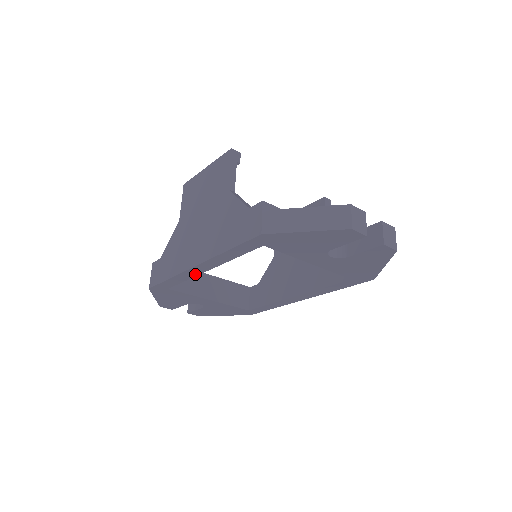
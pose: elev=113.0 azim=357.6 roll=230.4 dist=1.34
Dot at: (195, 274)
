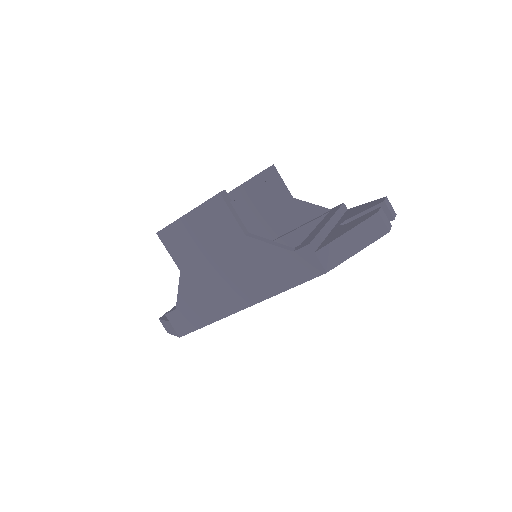
Dot at: occluded
